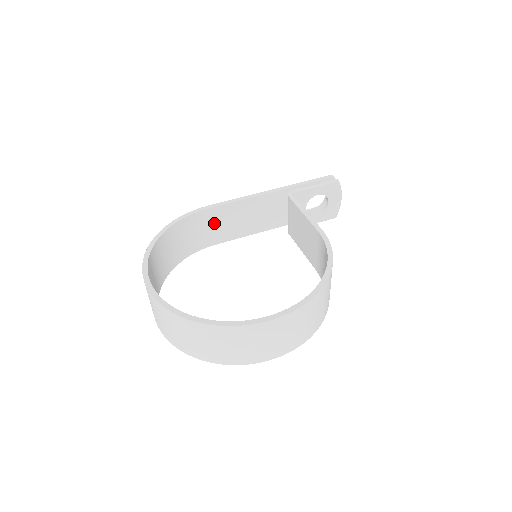
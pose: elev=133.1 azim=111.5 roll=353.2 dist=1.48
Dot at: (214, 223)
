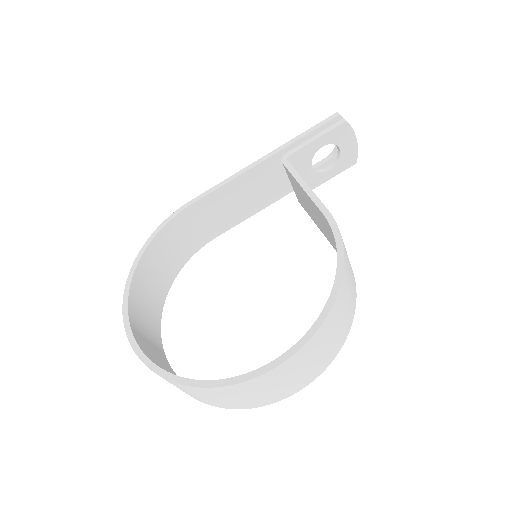
Dot at: (203, 218)
